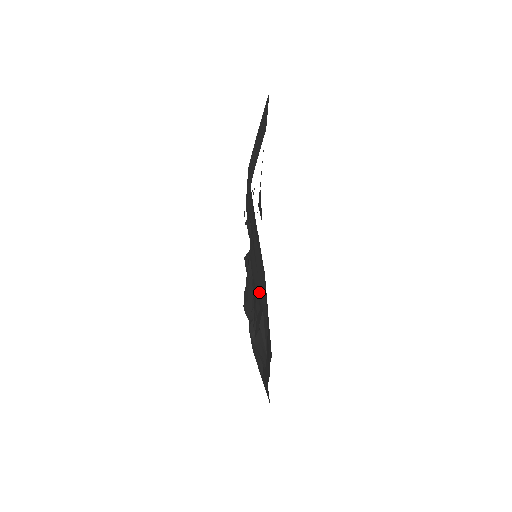
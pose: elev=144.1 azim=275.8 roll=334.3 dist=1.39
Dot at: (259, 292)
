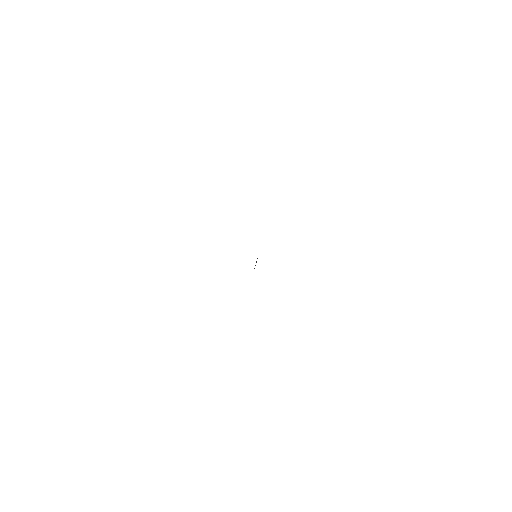
Dot at: occluded
